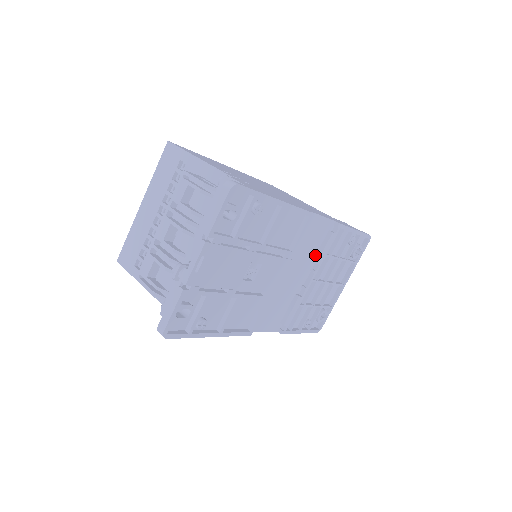
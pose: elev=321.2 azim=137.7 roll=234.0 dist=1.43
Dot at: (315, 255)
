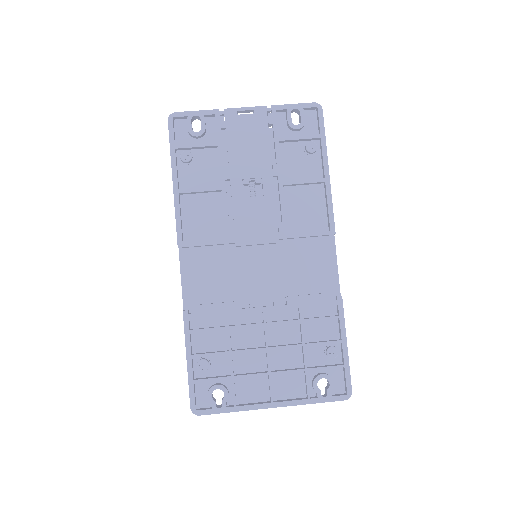
Dot at: (293, 295)
